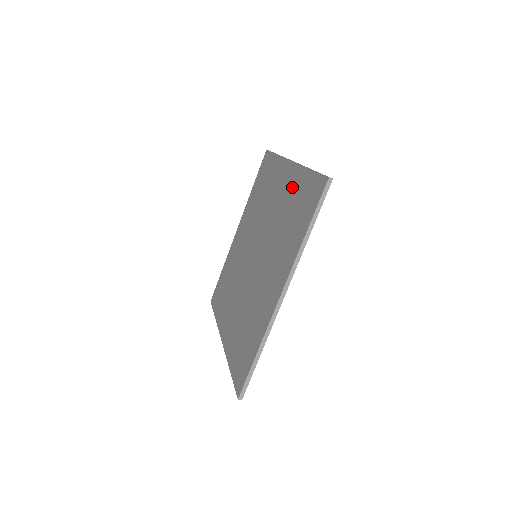
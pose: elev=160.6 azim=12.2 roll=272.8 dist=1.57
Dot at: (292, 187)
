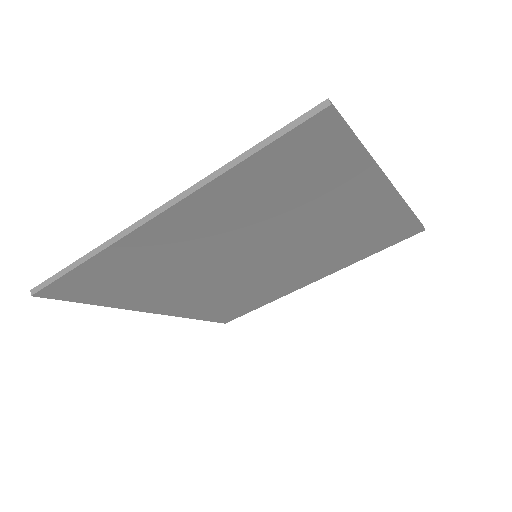
Dot at: occluded
